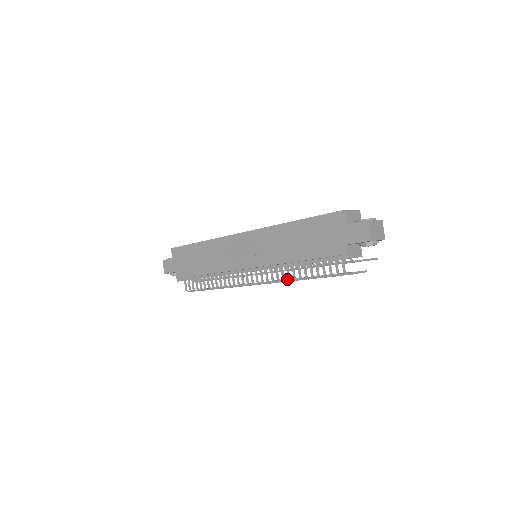
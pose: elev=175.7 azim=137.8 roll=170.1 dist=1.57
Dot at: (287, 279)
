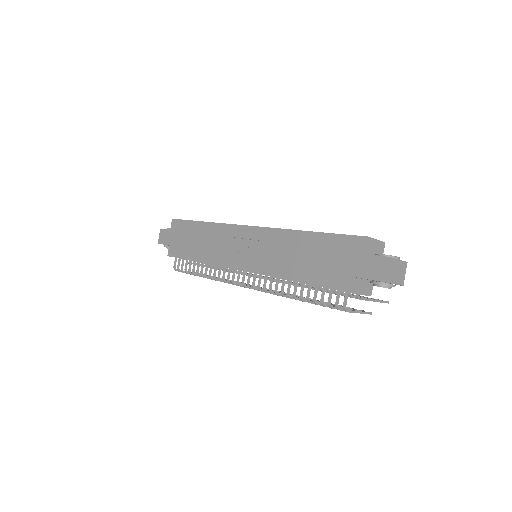
Dot at: occluded
